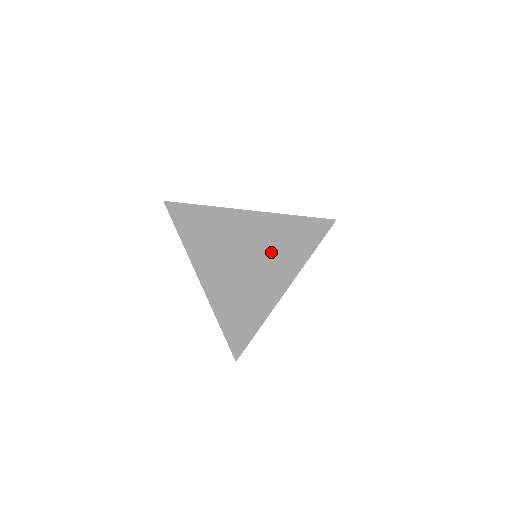
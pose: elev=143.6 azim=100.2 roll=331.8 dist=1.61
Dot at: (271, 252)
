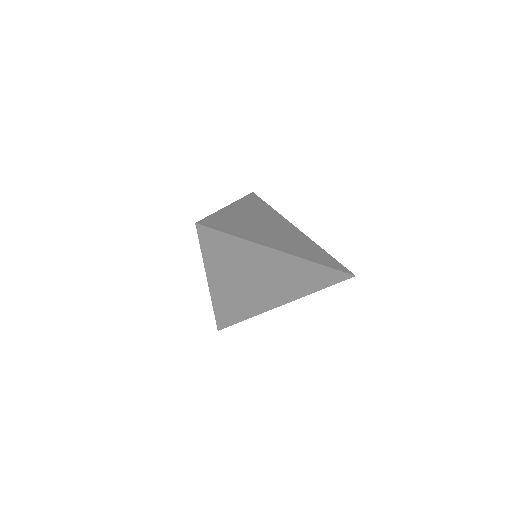
Dot at: (290, 281)
